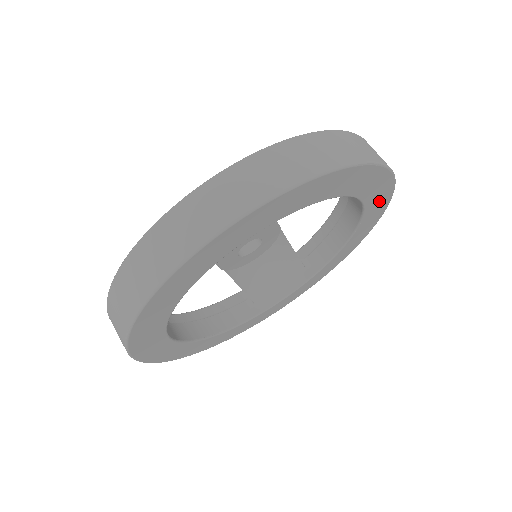
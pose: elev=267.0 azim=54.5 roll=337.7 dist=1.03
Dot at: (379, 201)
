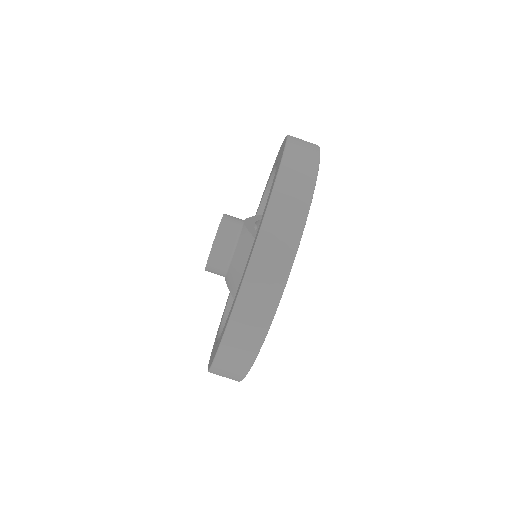
Dot at: occluded
